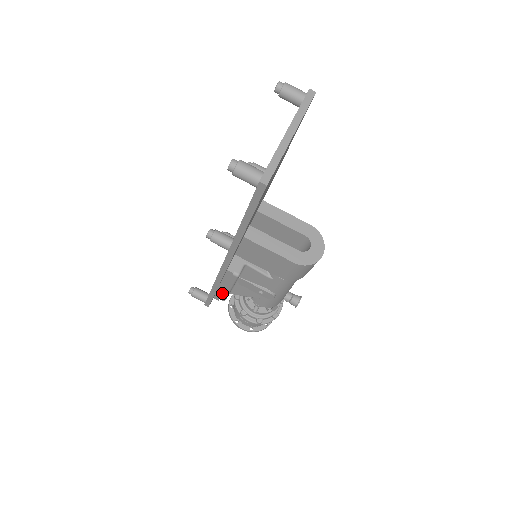
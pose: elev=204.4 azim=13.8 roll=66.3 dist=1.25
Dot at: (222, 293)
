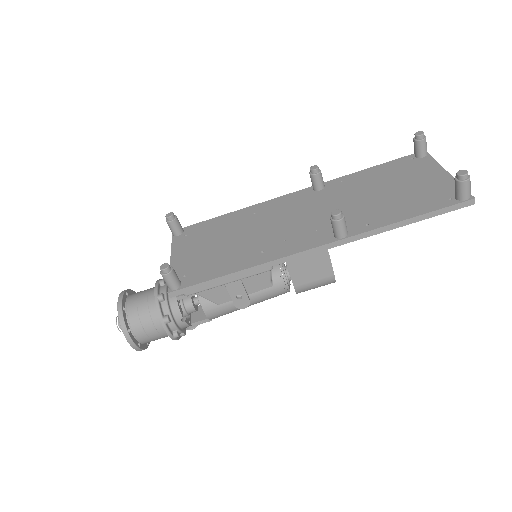
Dot at: occluded
